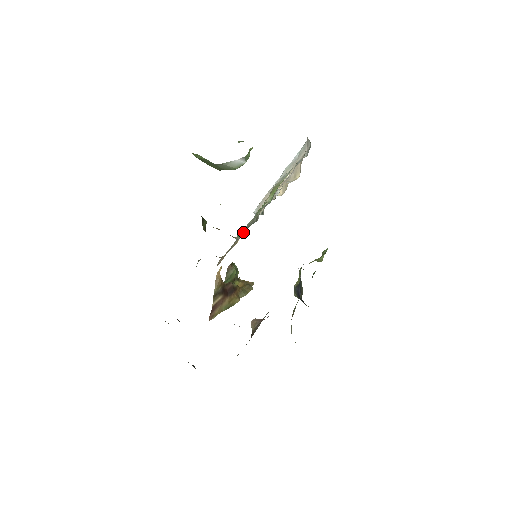
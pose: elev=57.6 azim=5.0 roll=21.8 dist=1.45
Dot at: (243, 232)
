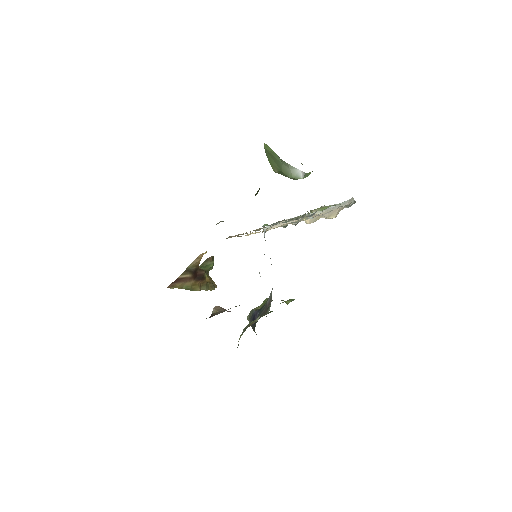
Dot at: occluded
